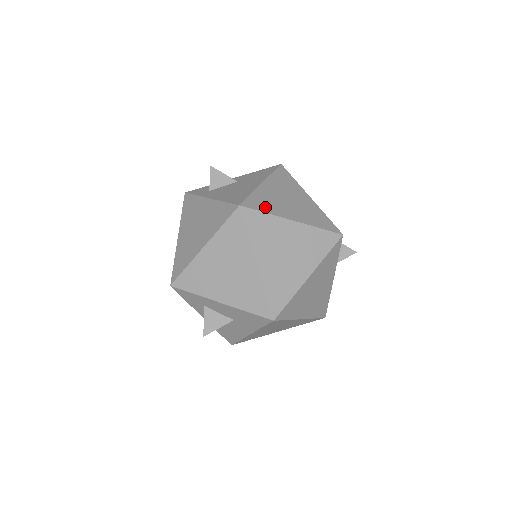
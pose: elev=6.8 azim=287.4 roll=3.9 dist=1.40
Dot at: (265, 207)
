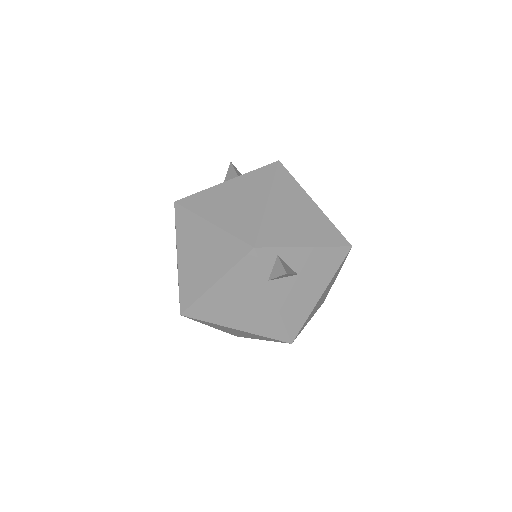
Dot at: (197, 206)
